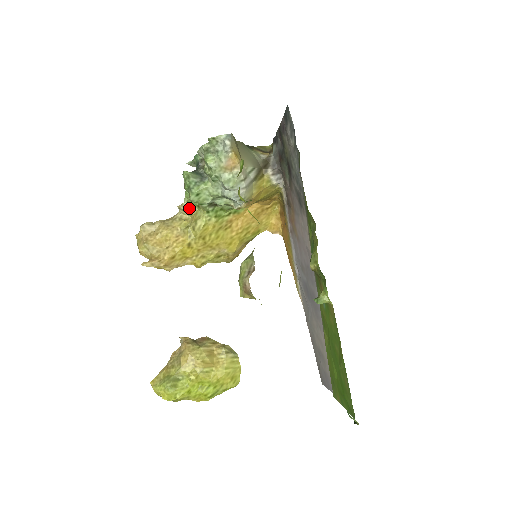
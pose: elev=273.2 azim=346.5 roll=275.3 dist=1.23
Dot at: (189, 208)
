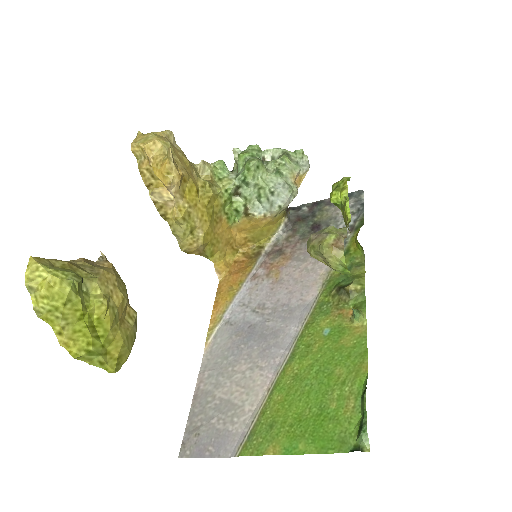
Dot at: (211, 172)
